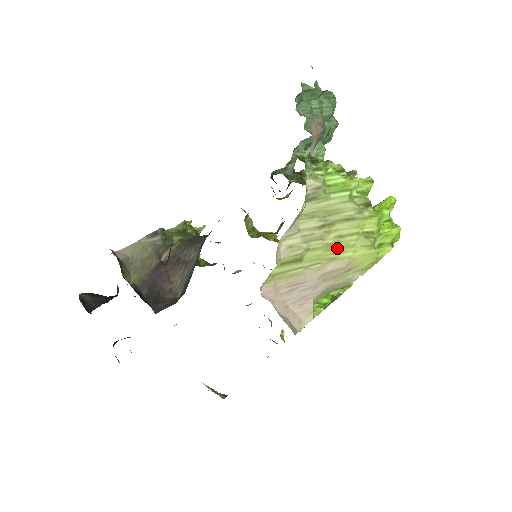
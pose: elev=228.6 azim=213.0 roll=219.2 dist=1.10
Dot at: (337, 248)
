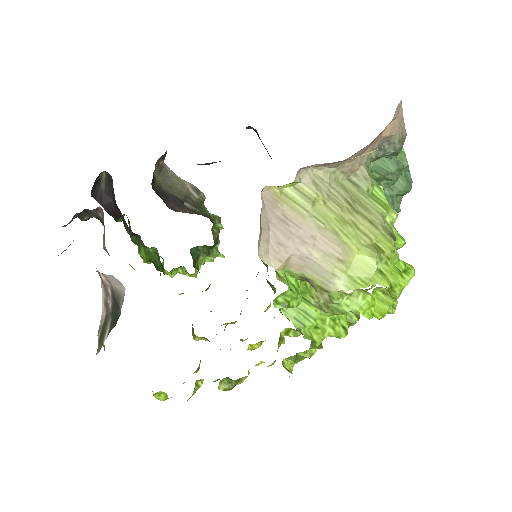
Dot at: (347, 229)
